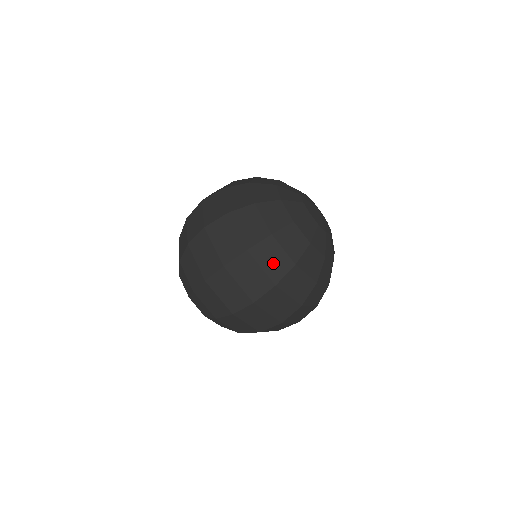
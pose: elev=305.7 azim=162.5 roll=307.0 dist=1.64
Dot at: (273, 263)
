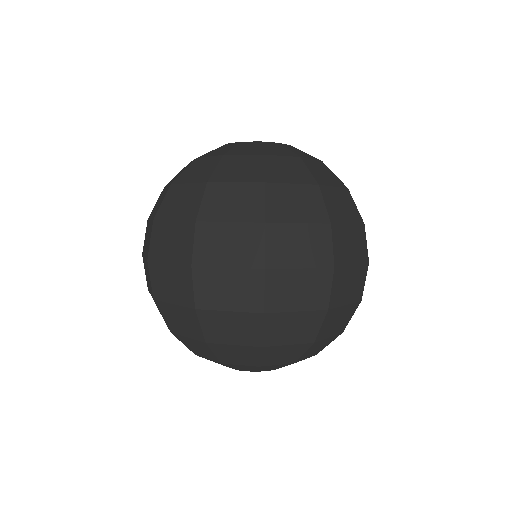
Dot at: (301, 207)
